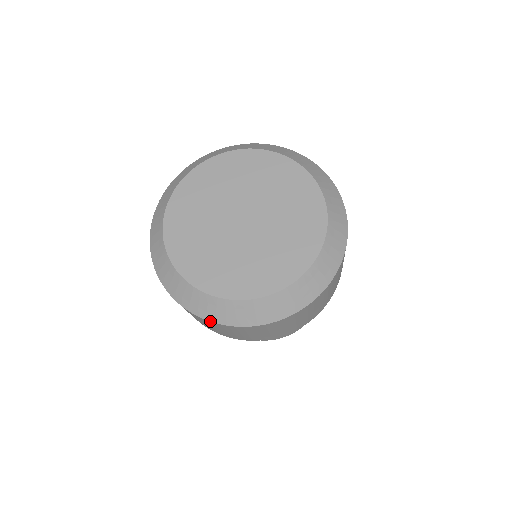
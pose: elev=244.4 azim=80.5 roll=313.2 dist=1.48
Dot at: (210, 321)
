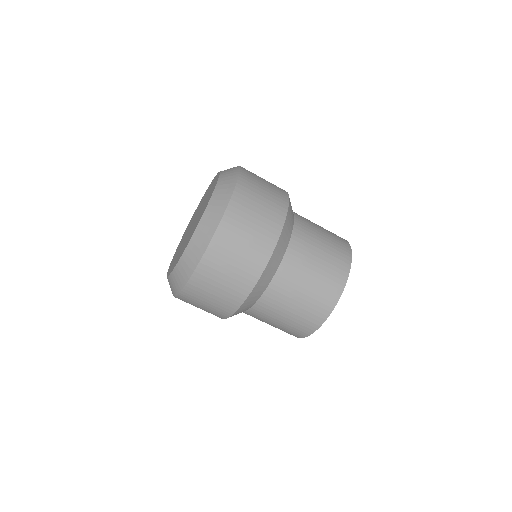
Dot at: (182, 289)
